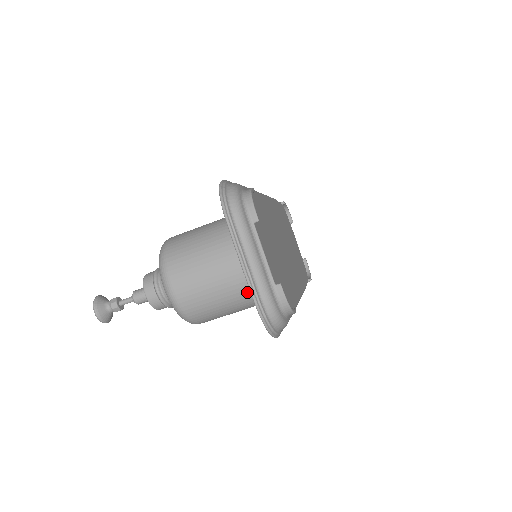
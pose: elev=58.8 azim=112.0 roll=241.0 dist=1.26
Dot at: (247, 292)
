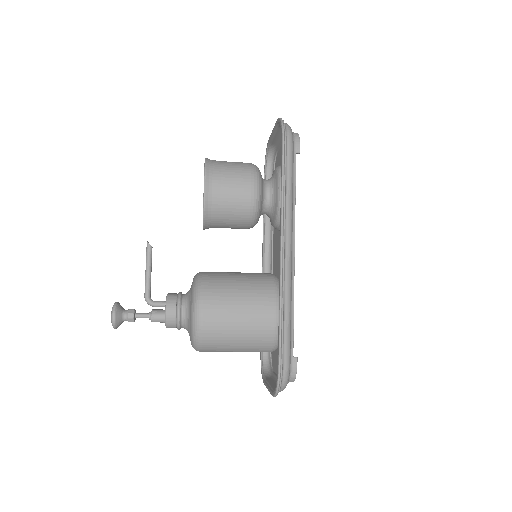
Dot at: occluded
